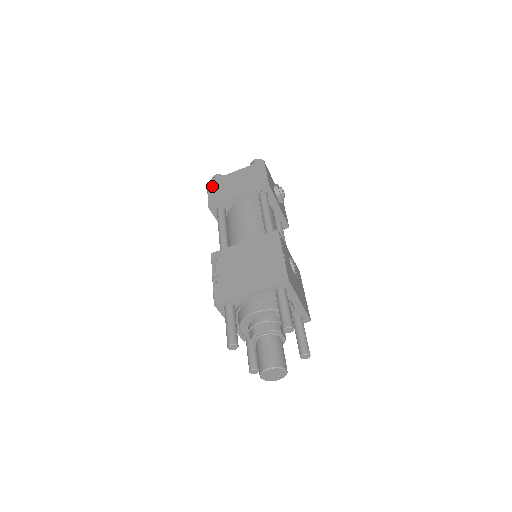
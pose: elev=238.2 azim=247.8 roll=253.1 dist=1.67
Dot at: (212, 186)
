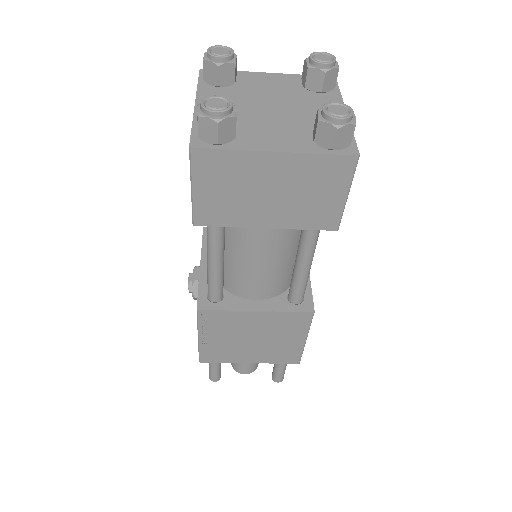
Dot at: (205, 171)
